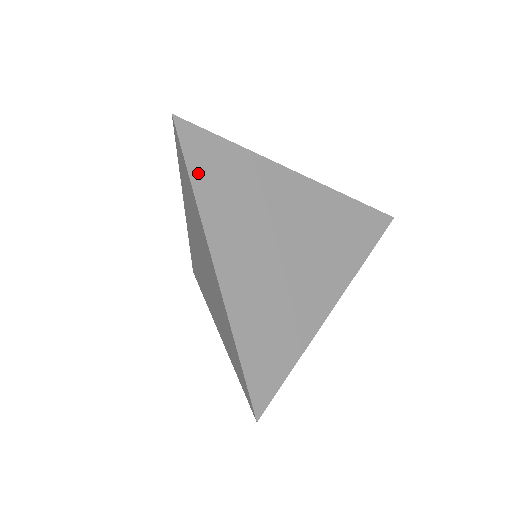
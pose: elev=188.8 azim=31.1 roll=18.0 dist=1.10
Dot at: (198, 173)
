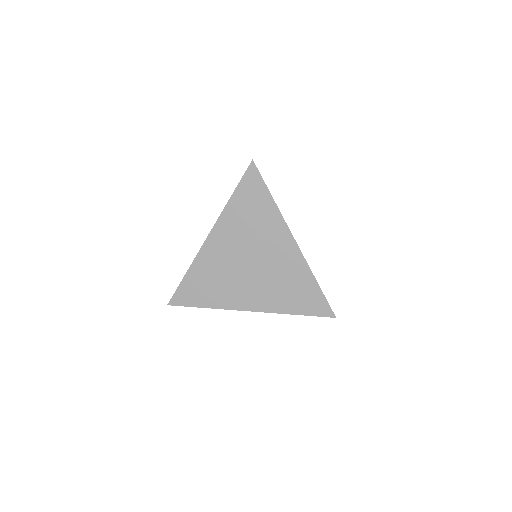
Dot at: (240, 193)
